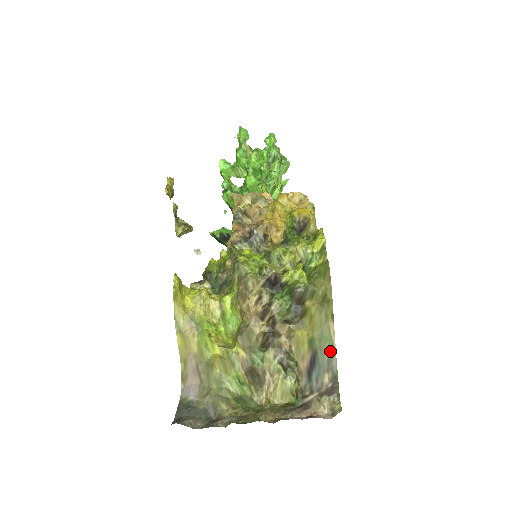
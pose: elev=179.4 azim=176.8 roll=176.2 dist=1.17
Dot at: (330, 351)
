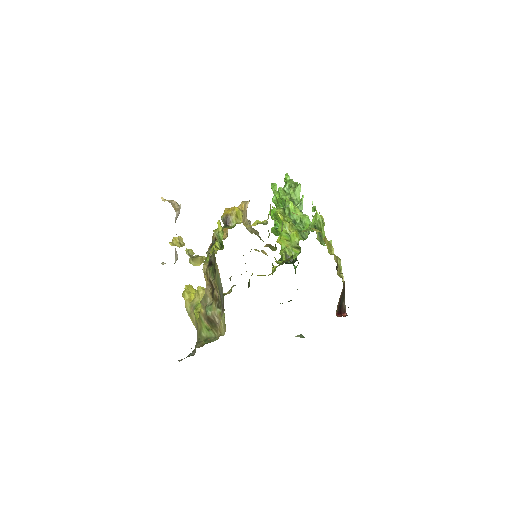
Dot at: (220, 283)
